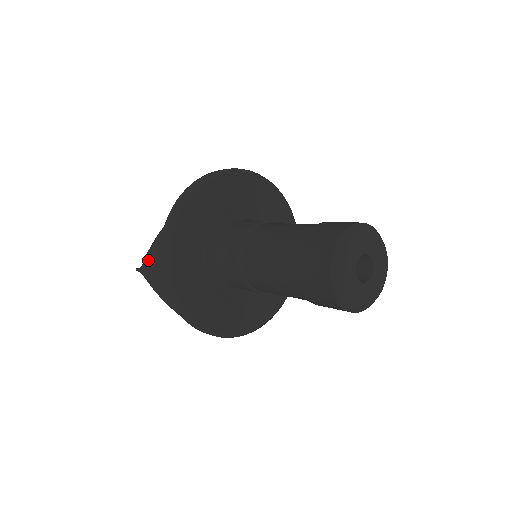
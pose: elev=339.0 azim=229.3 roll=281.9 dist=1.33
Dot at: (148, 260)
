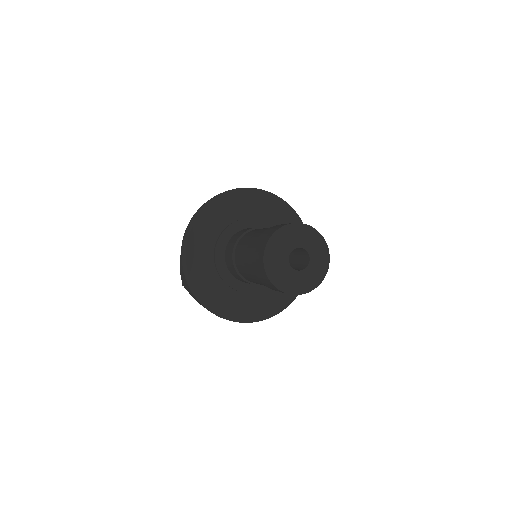
Dot at: (182, 278)
